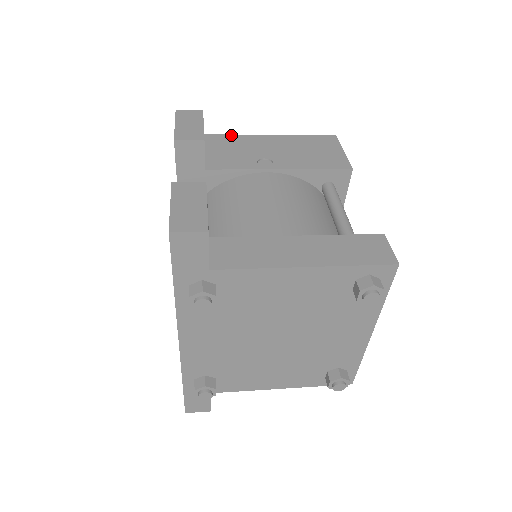
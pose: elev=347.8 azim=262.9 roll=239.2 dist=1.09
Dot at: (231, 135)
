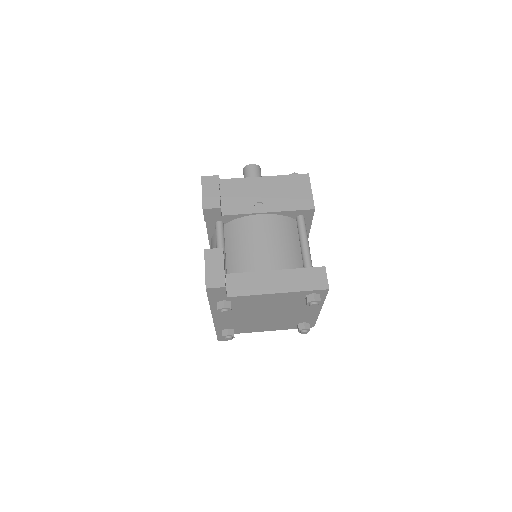
Dot at: (238, 179)
